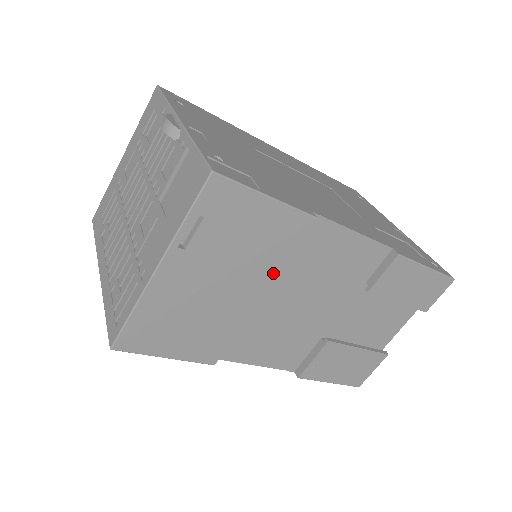
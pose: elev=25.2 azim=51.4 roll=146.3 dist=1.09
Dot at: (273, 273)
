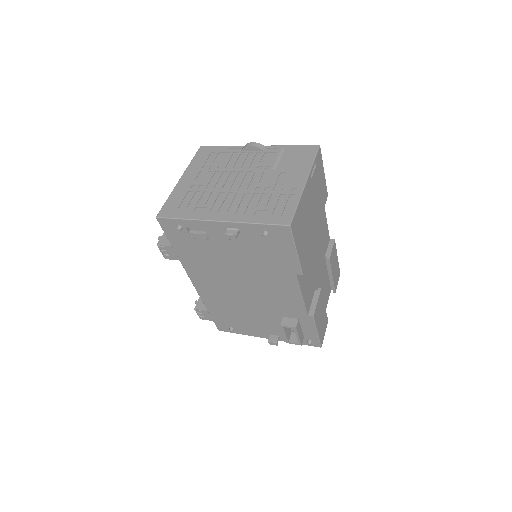
Dot at: (319, 218)
